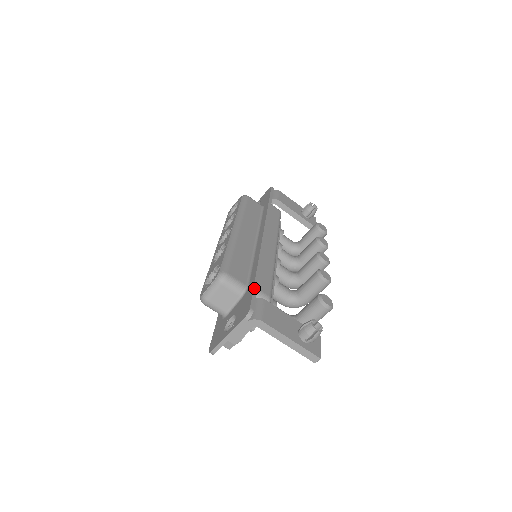
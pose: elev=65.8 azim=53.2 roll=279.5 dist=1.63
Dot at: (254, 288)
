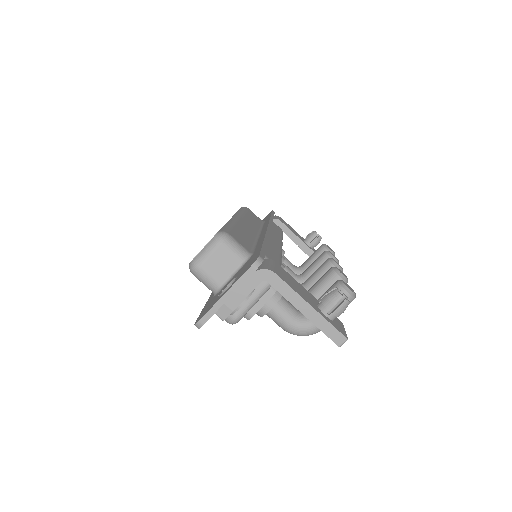
Dot at: (262, 247)
